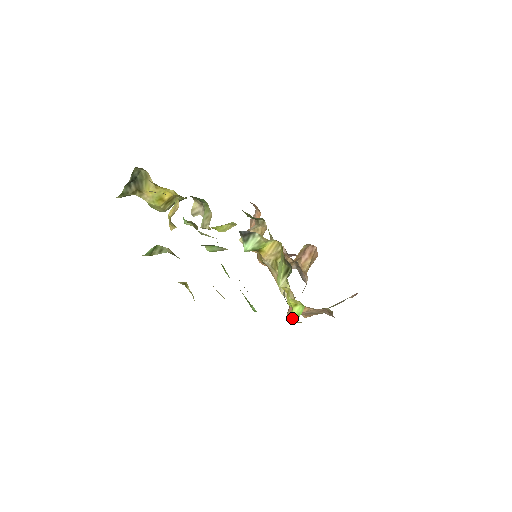
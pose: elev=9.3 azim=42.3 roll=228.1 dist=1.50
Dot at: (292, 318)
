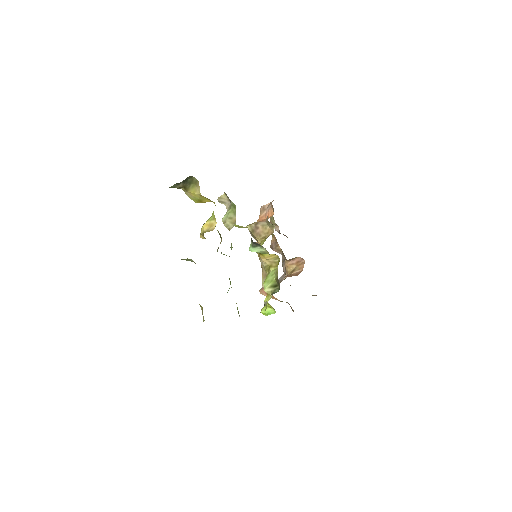
Dot at: (263, 312)
